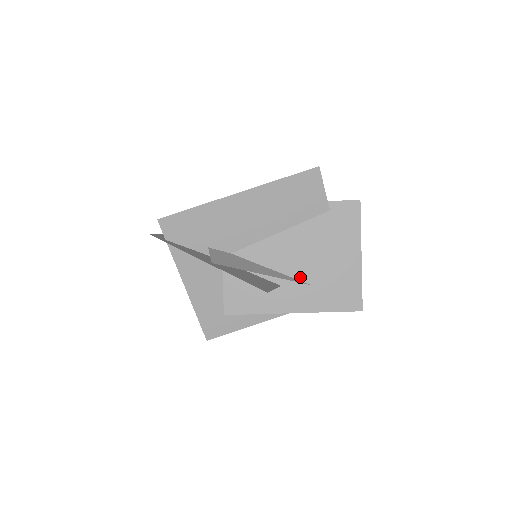
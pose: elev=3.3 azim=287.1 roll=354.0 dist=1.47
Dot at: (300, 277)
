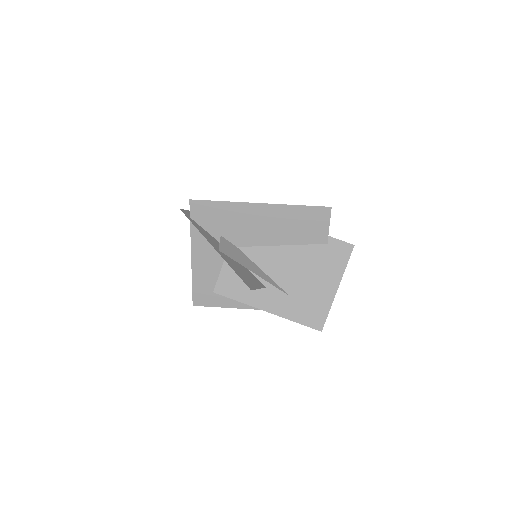
Dot at: (283, 286)
